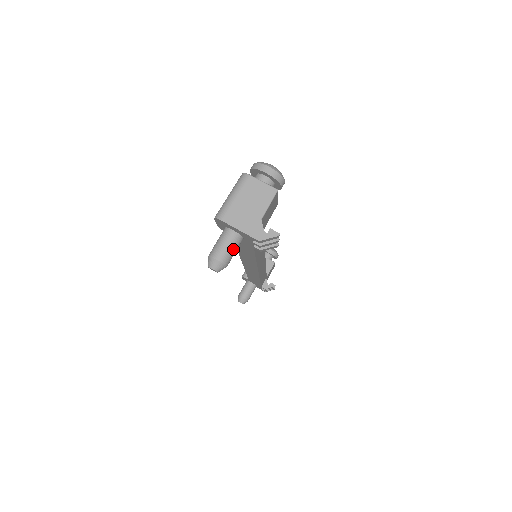
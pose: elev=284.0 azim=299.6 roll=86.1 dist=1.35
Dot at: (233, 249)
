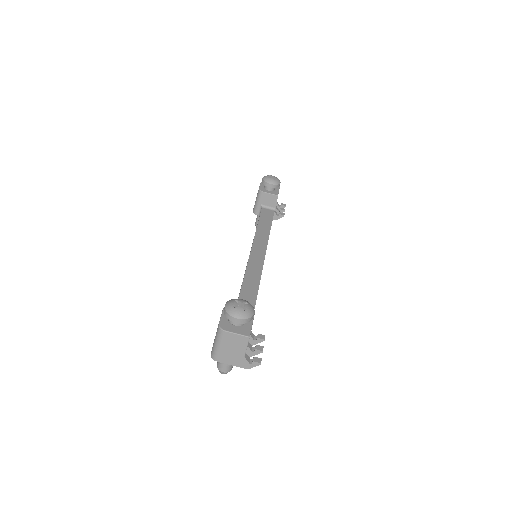
Dot at: occluded
